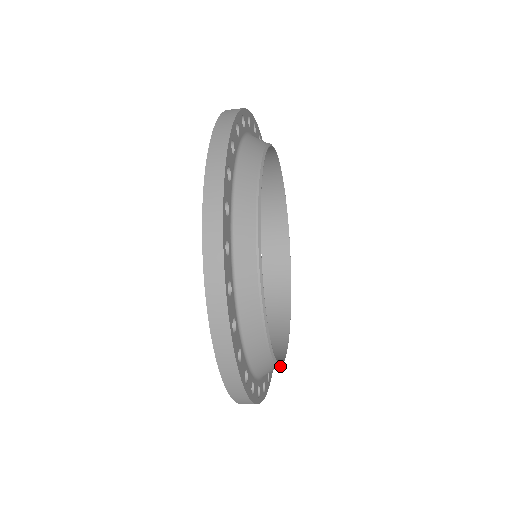
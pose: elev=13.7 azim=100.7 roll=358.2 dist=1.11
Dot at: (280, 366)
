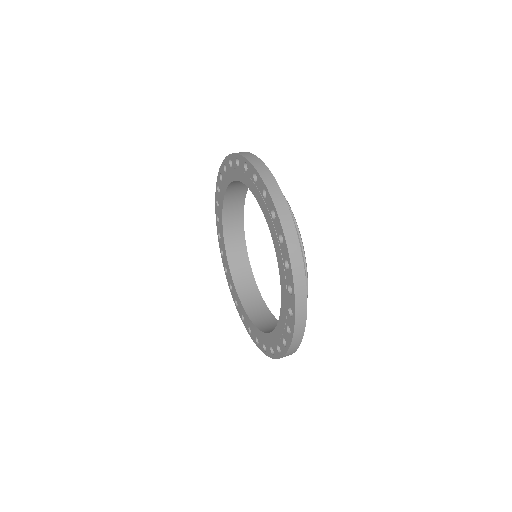
Dot at: (261, 297)
